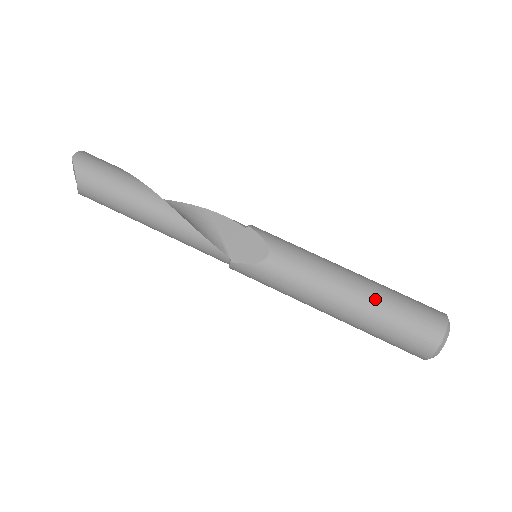
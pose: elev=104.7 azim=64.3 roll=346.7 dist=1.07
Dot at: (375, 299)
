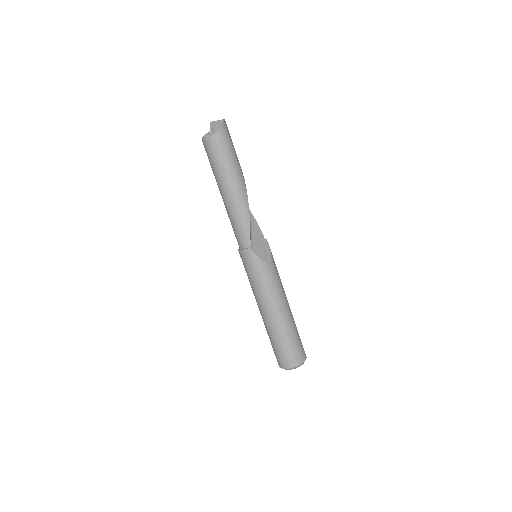
Dot at: (292, 323)
